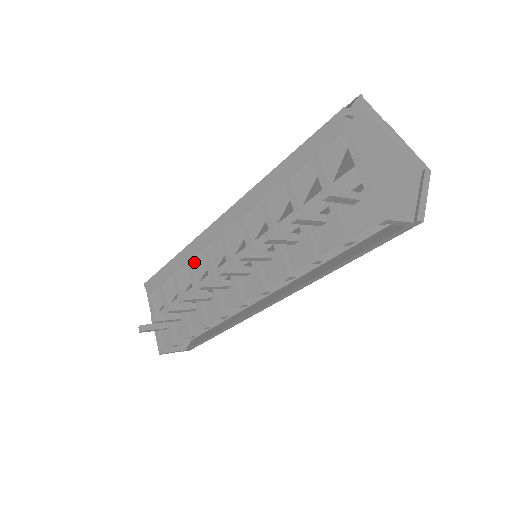
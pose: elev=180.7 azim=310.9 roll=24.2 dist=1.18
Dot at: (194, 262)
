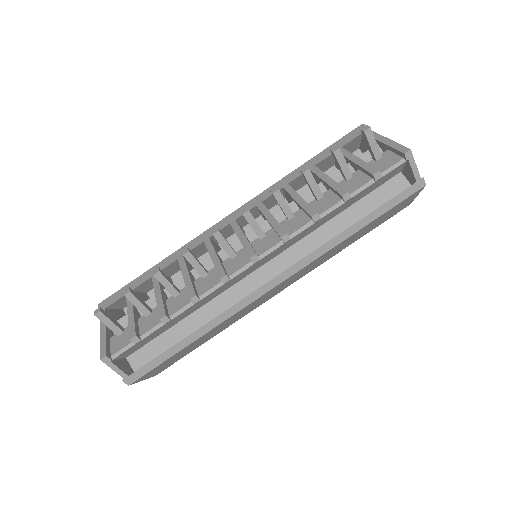
Dot at: occluded
